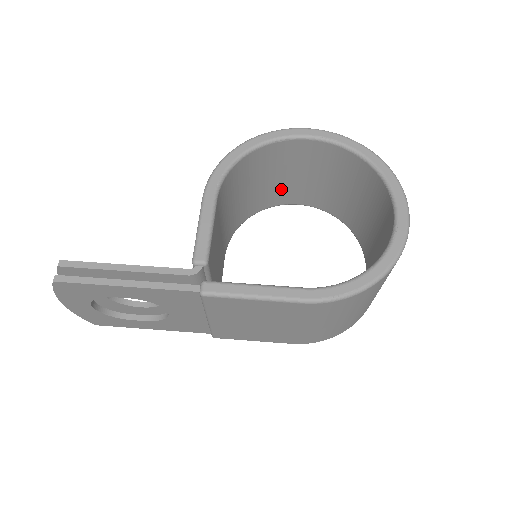
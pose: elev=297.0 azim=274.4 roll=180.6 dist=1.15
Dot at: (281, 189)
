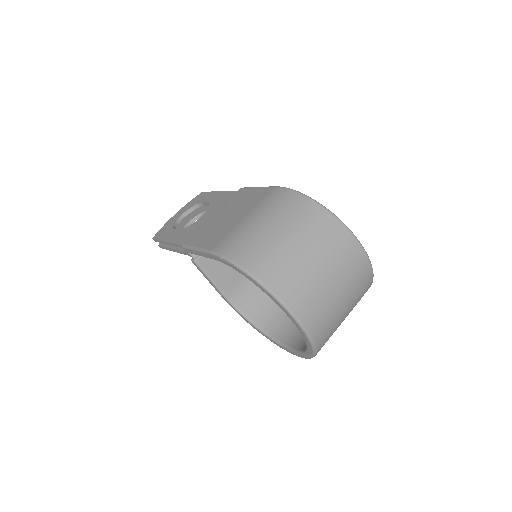
Dot at: (293, 323)
